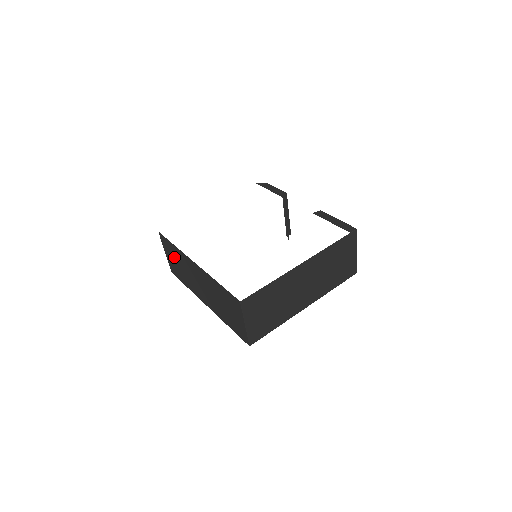
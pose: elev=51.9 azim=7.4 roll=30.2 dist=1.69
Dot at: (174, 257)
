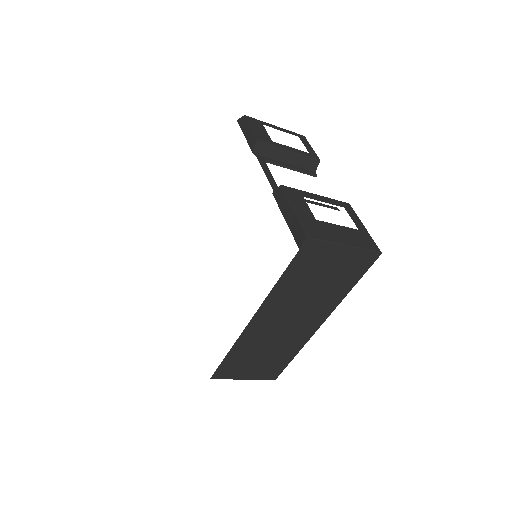
Dot at: occluded
